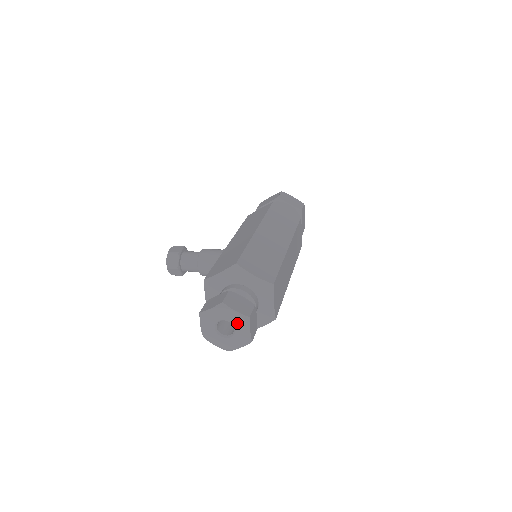
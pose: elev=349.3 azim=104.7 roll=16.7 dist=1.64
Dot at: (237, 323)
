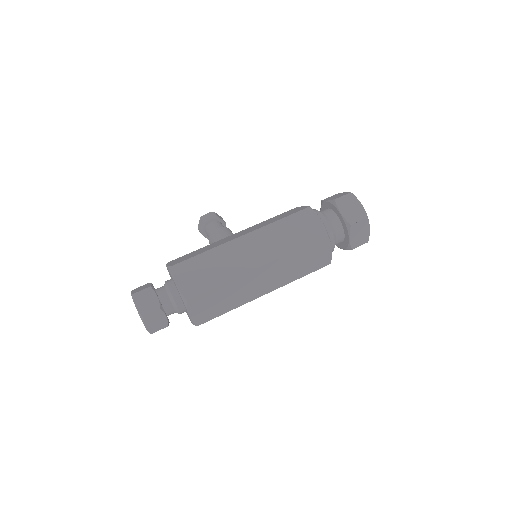
Dot at: occluded
